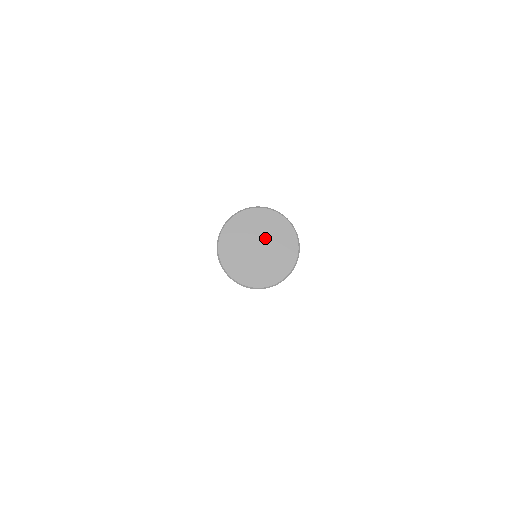
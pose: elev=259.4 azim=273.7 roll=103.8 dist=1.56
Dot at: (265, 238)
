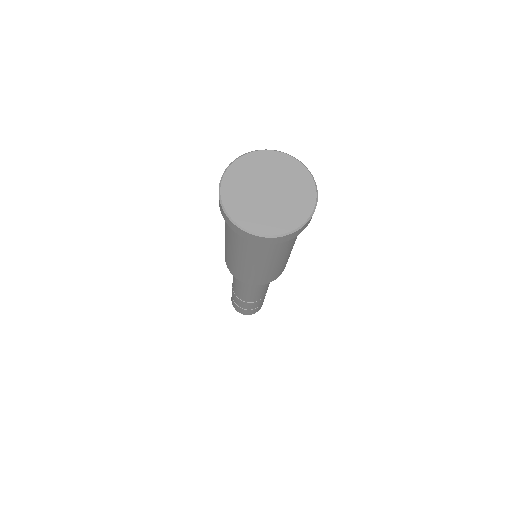
Dot at: (278, 182)
